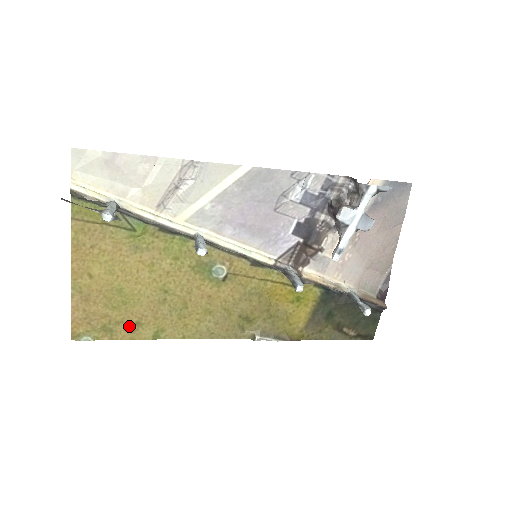
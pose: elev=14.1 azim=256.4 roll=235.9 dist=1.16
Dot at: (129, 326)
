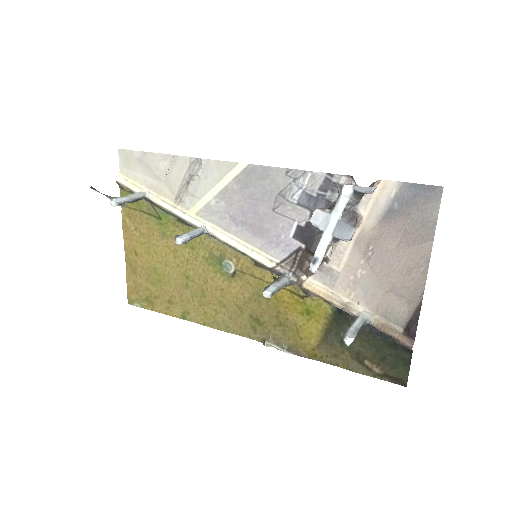
Dot at: (164, 302)
